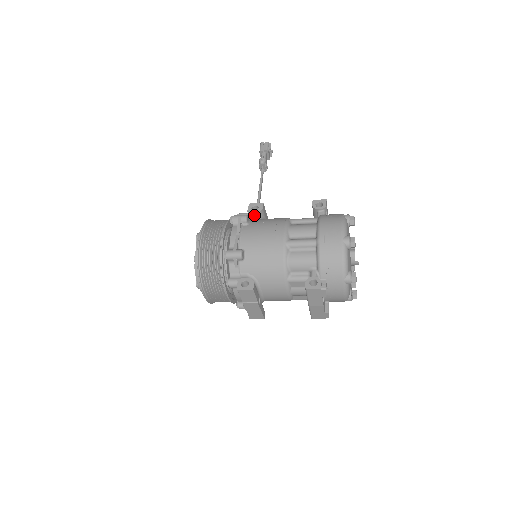
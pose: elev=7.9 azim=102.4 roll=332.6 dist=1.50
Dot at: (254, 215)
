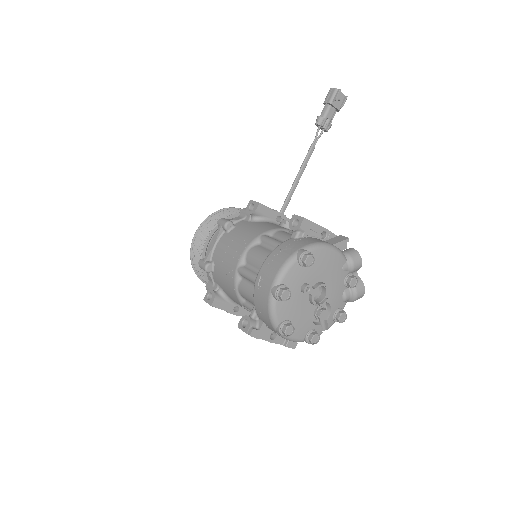
Dot at: (249, 215)
